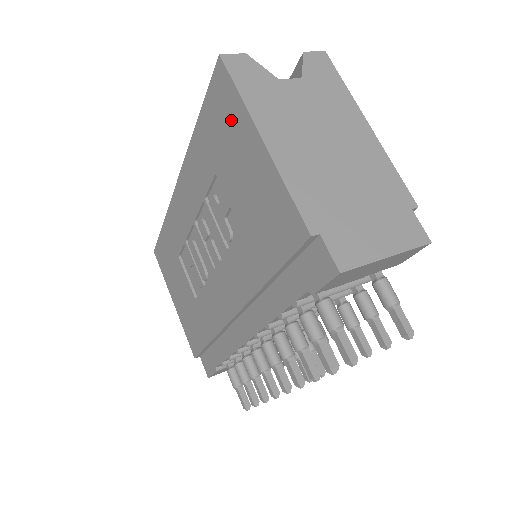
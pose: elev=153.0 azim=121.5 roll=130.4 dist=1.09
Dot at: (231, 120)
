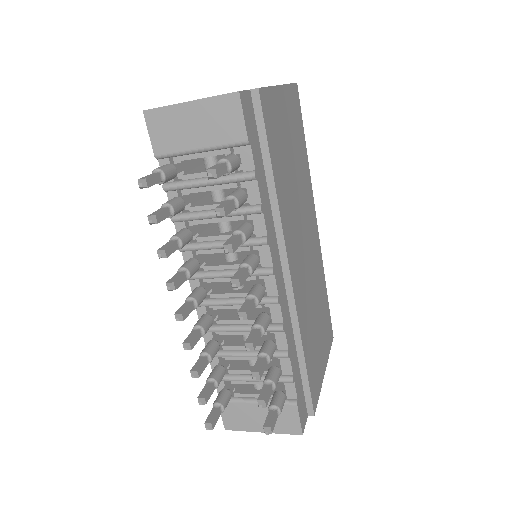
Dot at: occluded
